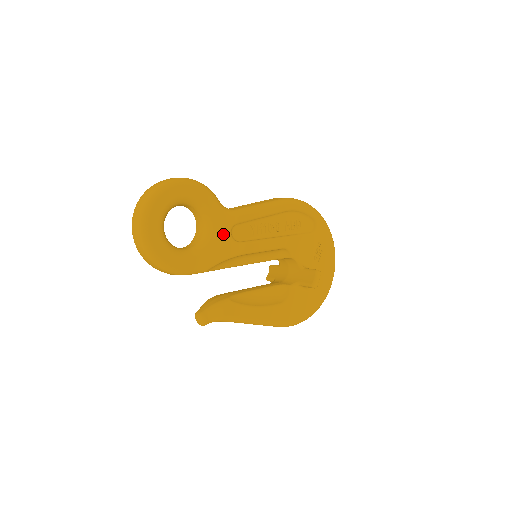
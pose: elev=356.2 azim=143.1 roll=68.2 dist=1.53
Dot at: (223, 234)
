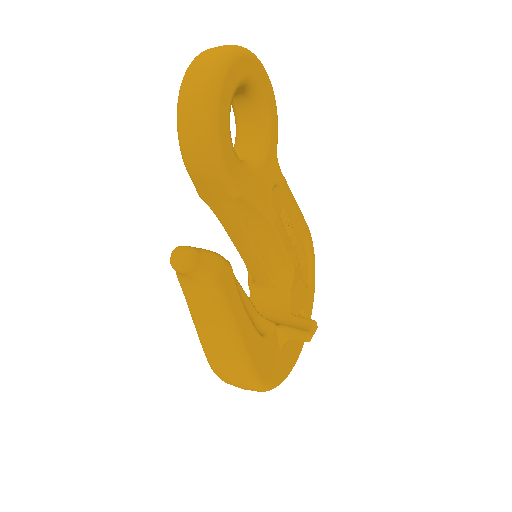
Dot at: (268, 180)
